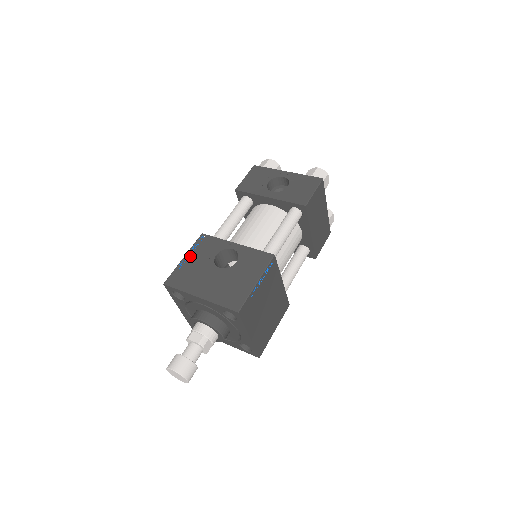
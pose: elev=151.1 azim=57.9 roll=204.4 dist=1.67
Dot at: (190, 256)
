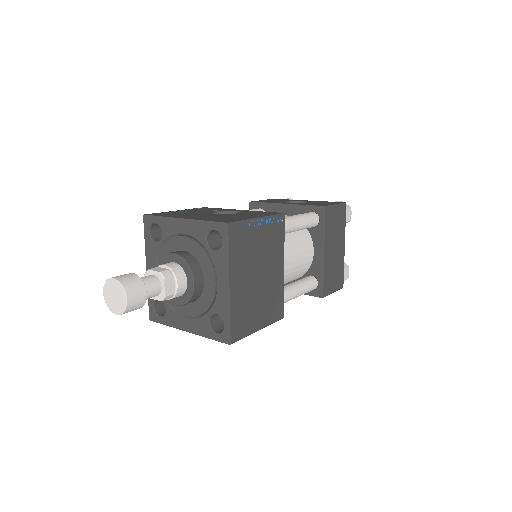
Dot at: (184, 210)
